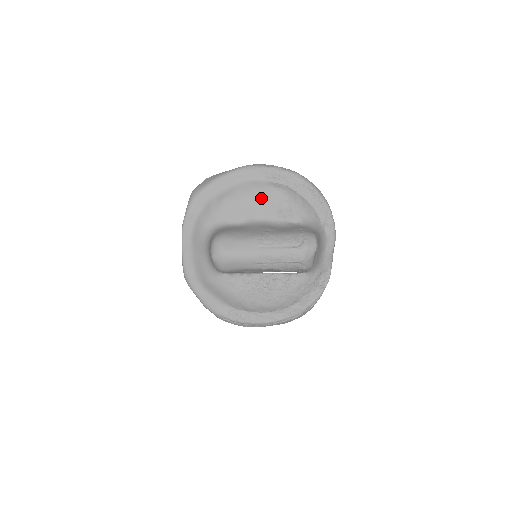
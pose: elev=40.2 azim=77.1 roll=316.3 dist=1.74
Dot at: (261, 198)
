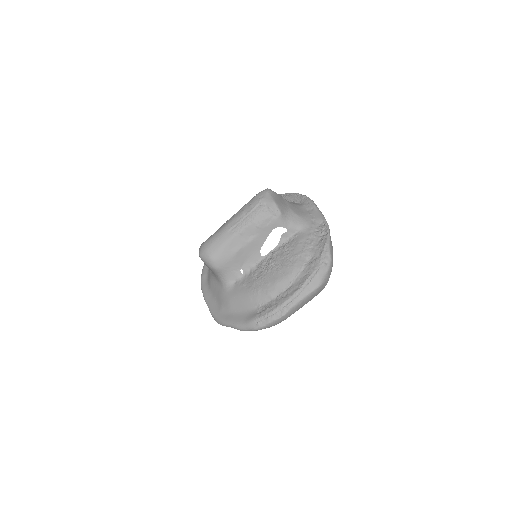
Dot at: occluded
